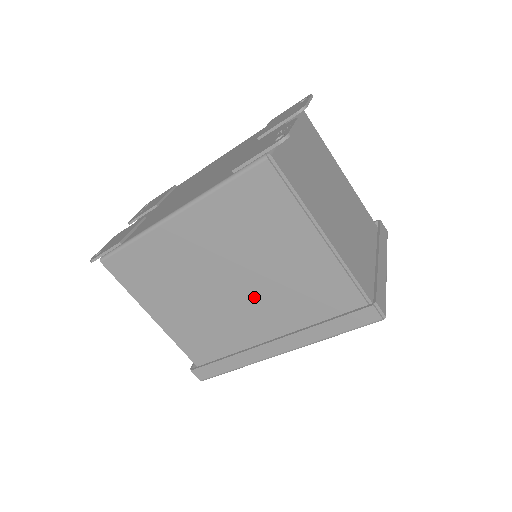
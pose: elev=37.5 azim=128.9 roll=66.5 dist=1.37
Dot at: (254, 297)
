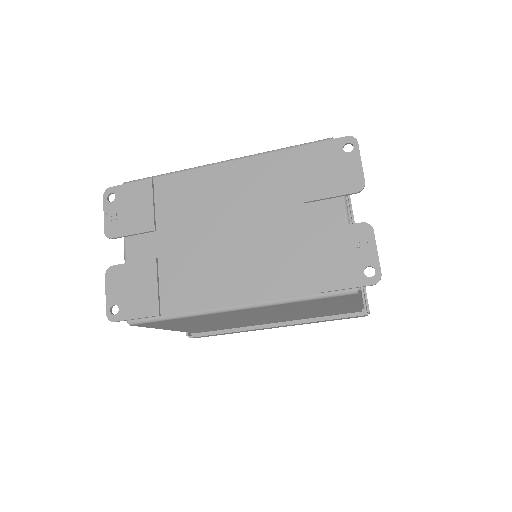
Dot at: (277, 317)
